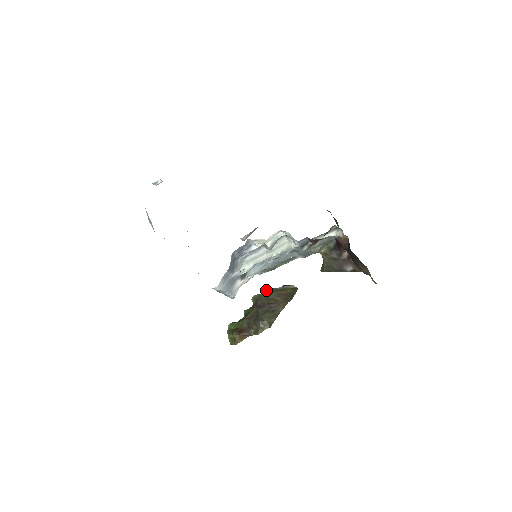
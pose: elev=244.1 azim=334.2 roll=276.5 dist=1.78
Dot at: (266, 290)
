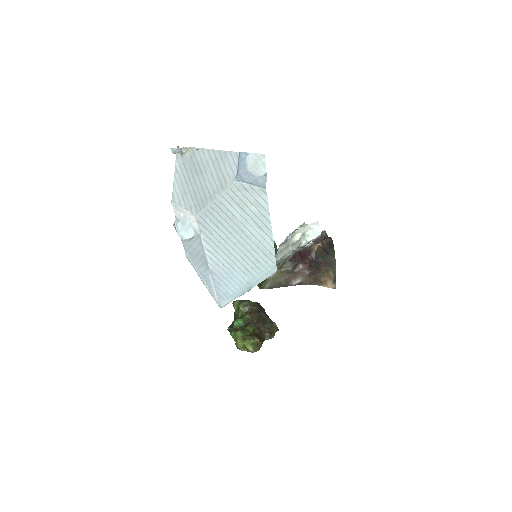
Dot at: (240, 301)
